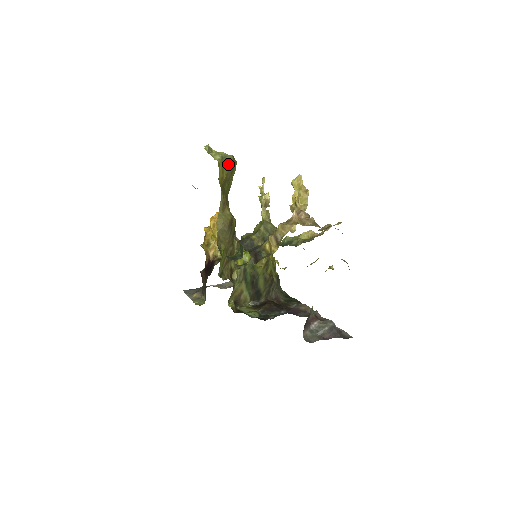
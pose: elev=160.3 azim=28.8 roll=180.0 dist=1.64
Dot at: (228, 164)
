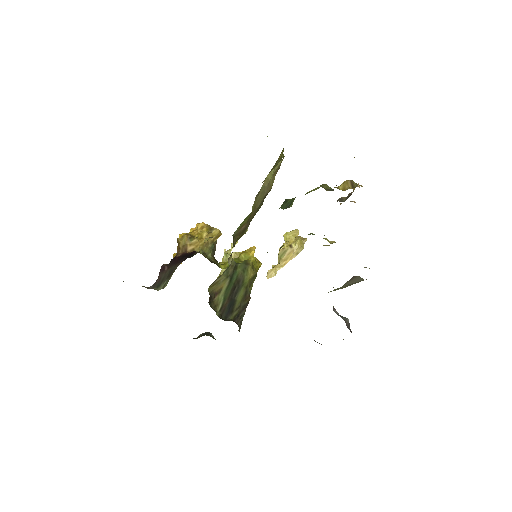
Dot at: occluded
